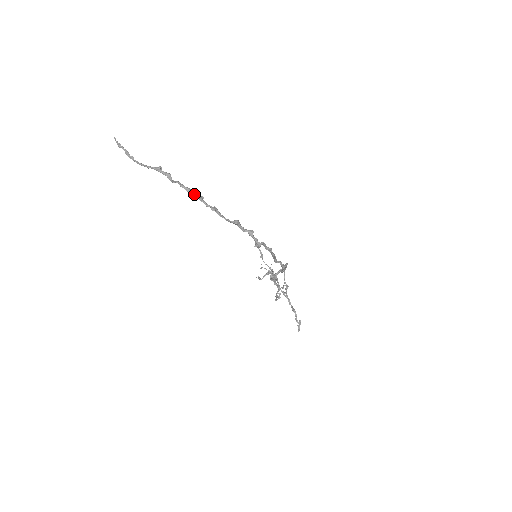
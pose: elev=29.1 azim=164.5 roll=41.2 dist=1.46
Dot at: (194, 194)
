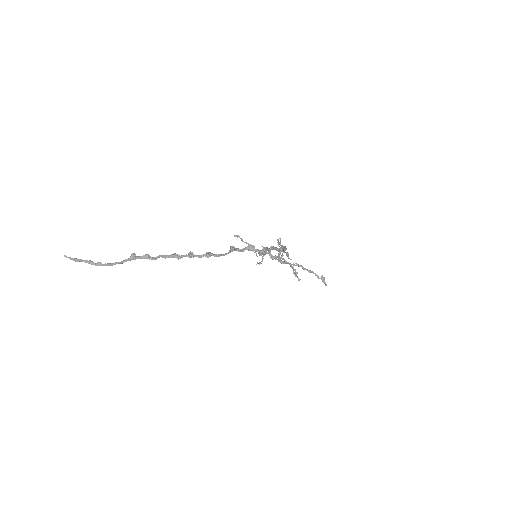
Dot at: (182, 256)
